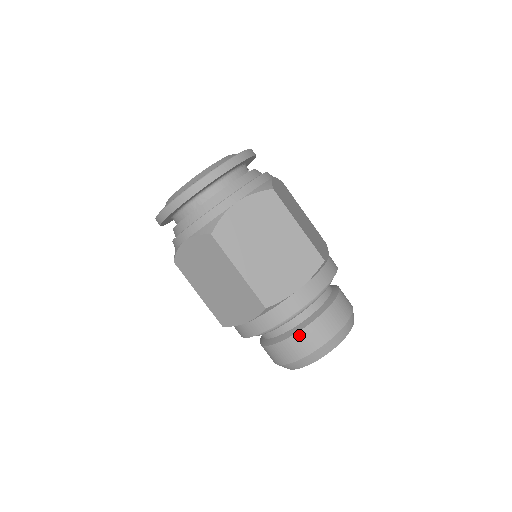
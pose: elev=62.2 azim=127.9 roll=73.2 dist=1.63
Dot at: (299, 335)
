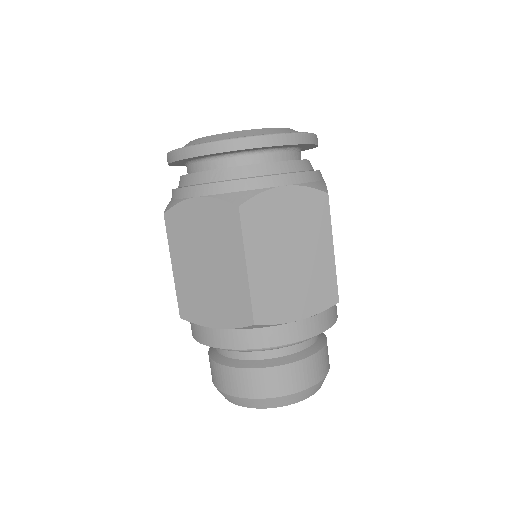
Dot at: (268, 371)
